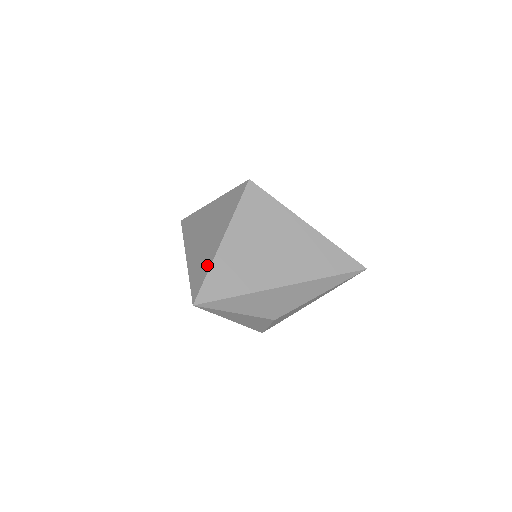
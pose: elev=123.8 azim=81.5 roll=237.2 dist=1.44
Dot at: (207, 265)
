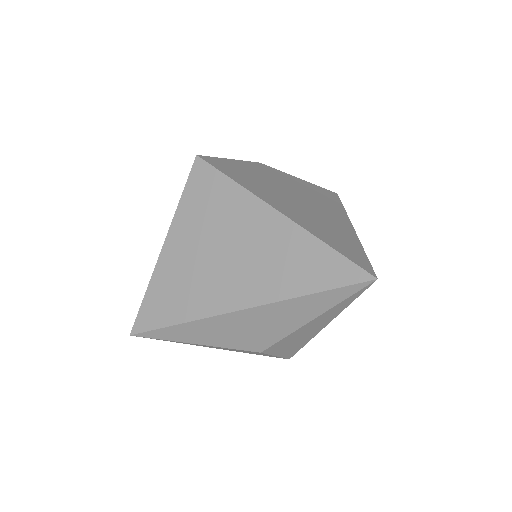
Dot at: occluded
